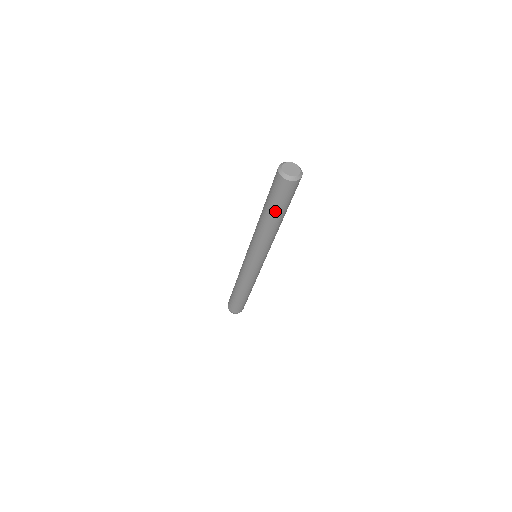
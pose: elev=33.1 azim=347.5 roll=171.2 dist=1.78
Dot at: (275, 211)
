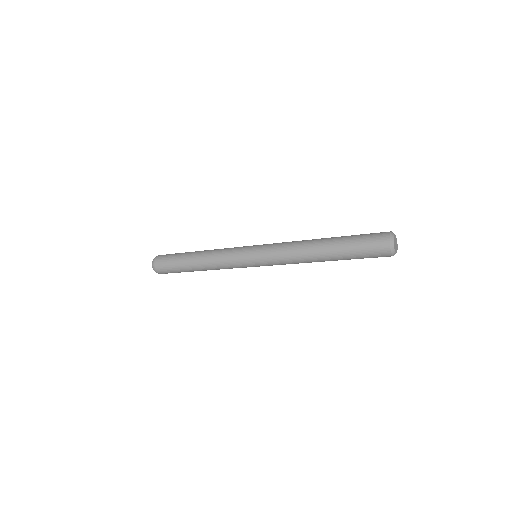
Dot at: (343, 256)
